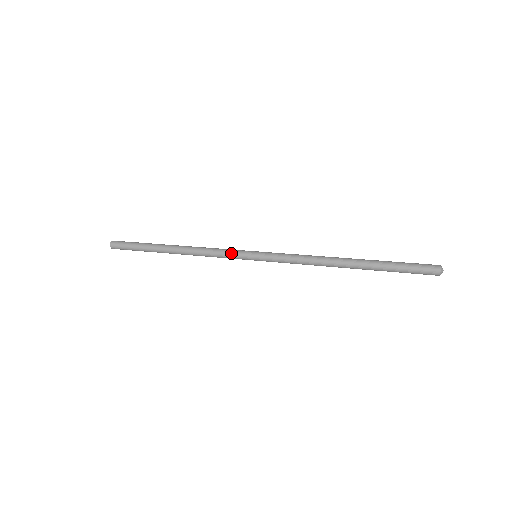
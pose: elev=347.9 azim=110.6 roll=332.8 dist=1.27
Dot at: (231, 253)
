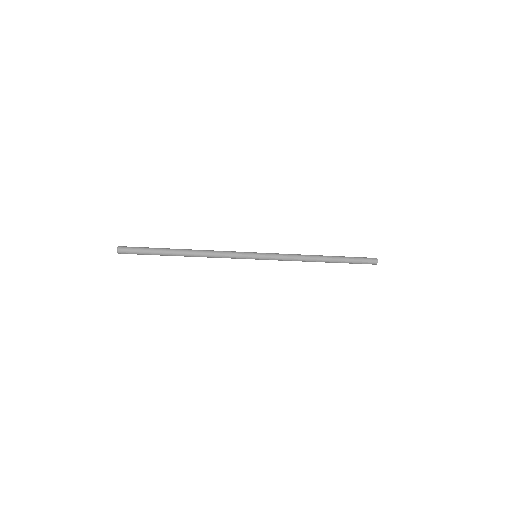
Dot at: (238, 252)
